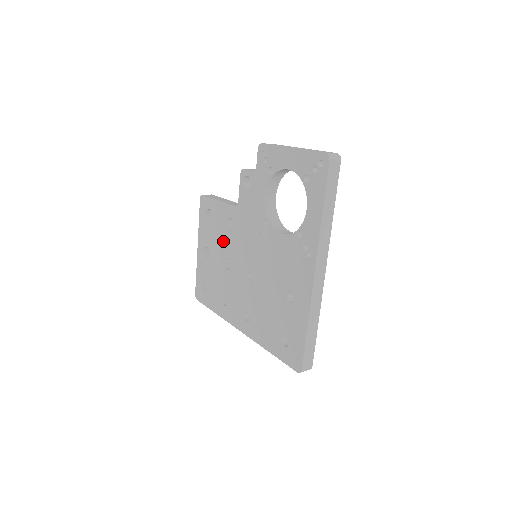
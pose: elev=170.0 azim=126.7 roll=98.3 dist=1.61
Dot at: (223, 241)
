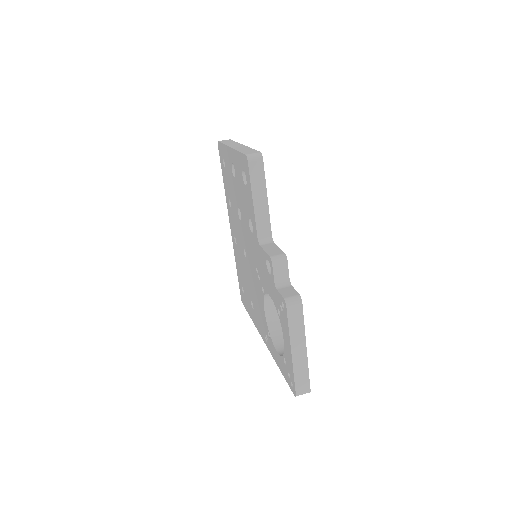
Dot at: (243, 208)
